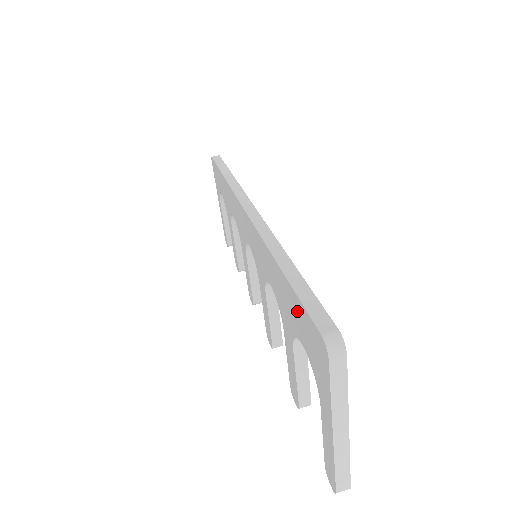
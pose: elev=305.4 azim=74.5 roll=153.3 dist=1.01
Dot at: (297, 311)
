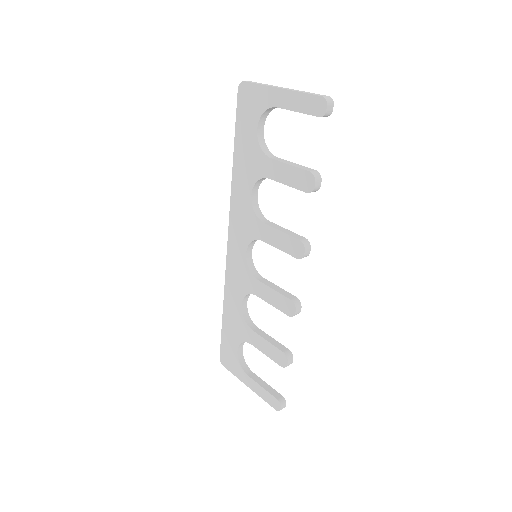
Dot at: (242, 130)
